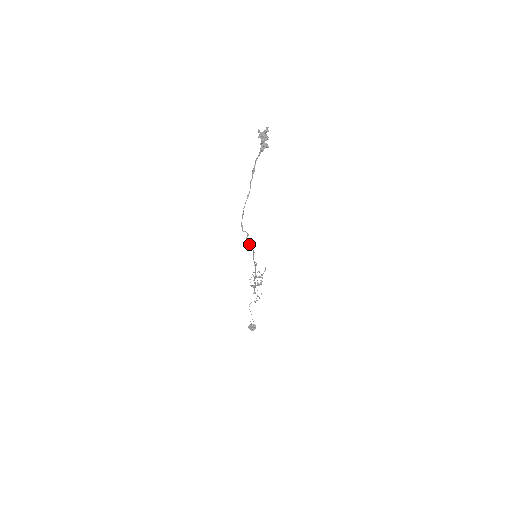
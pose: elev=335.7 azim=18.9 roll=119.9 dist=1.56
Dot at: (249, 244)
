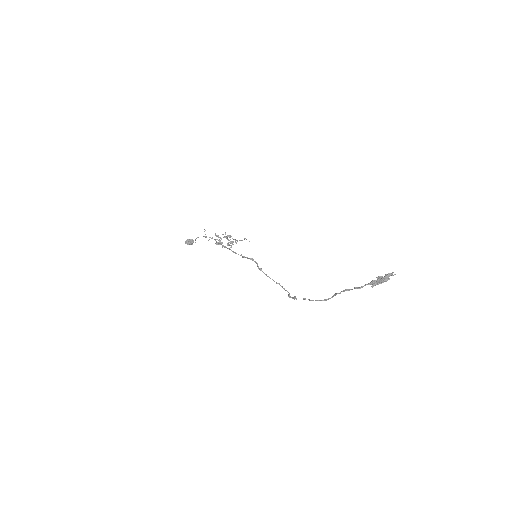
Dot at: occluded
